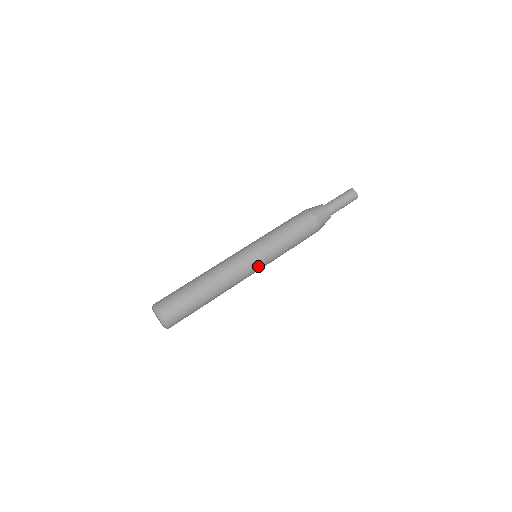
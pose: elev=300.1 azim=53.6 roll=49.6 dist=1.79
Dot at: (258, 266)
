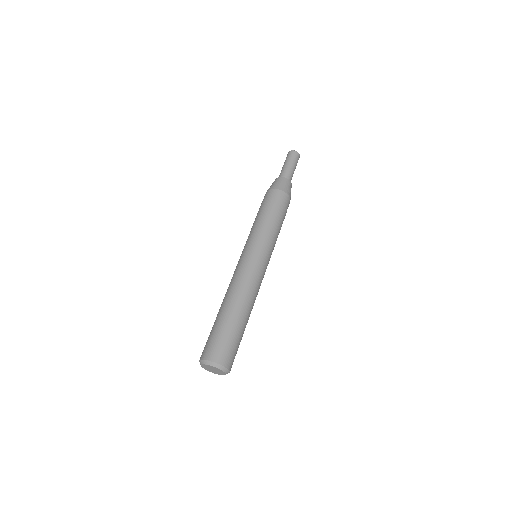
Dot at: occluded
